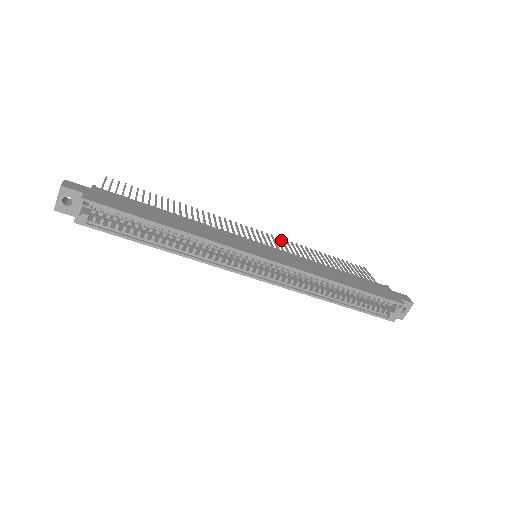
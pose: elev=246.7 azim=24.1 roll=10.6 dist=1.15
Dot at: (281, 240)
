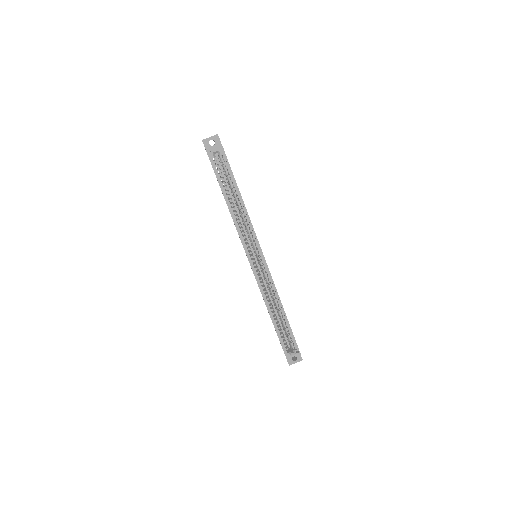
Dot at: occluded
